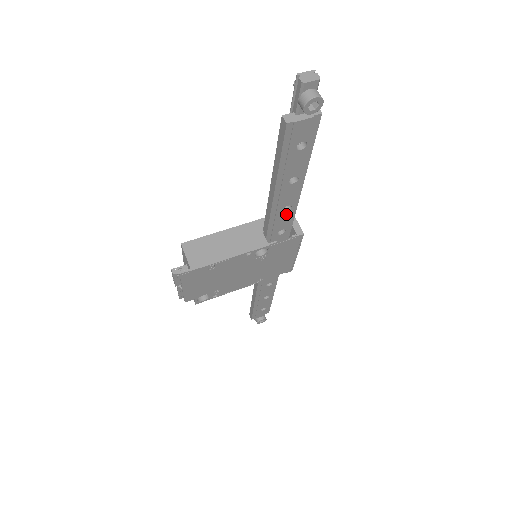
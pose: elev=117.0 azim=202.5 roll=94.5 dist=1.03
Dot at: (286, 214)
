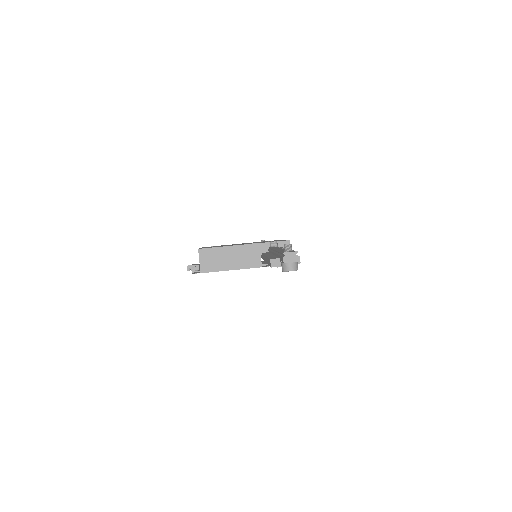
Dot at: occluded
